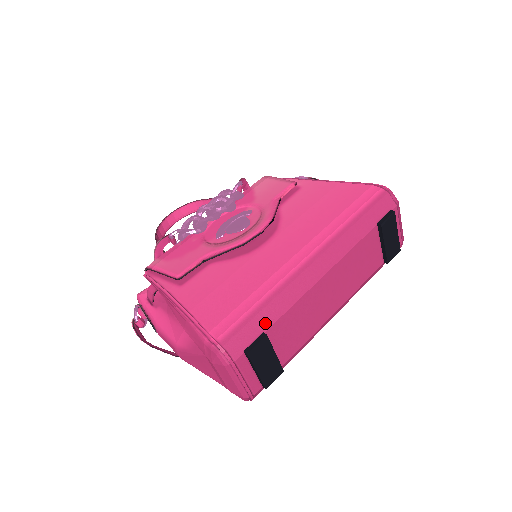
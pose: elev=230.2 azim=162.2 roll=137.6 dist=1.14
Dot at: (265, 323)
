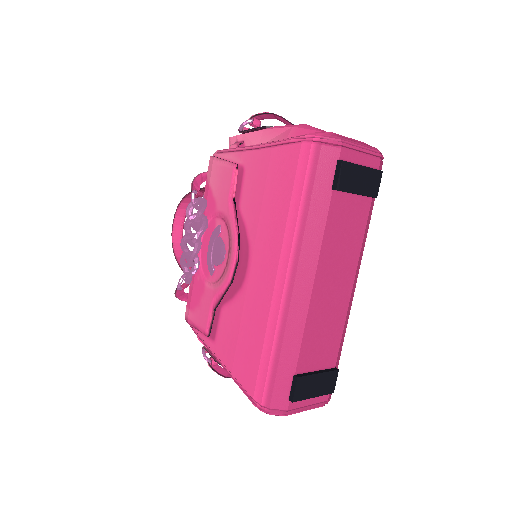
Dot at: (290, 367)
